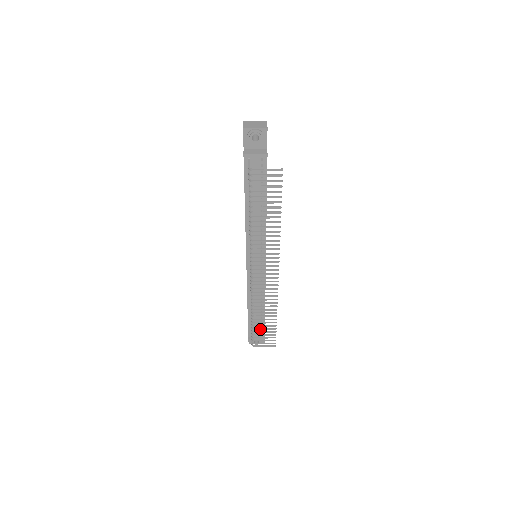
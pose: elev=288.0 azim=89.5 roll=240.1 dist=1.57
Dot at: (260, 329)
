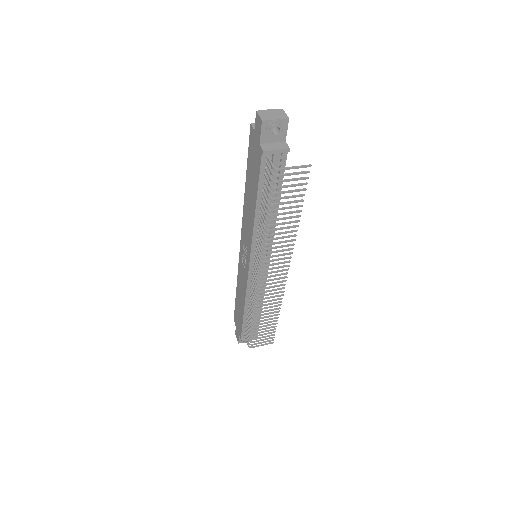
Dot at: (260, 330)
